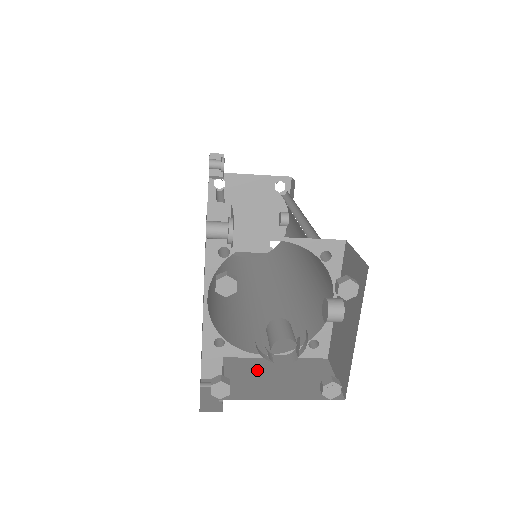
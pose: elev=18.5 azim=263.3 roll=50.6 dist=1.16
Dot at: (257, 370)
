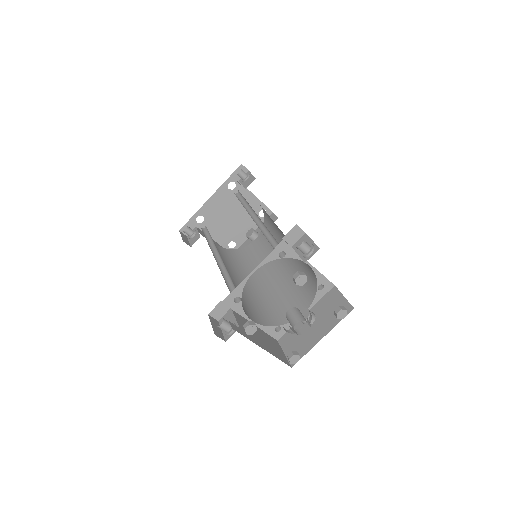
Dot at: occluded
